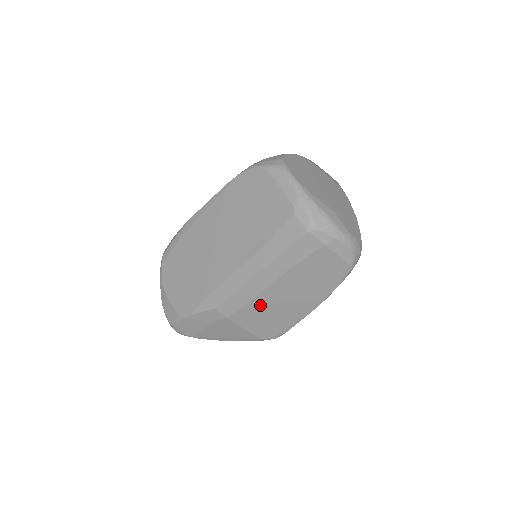
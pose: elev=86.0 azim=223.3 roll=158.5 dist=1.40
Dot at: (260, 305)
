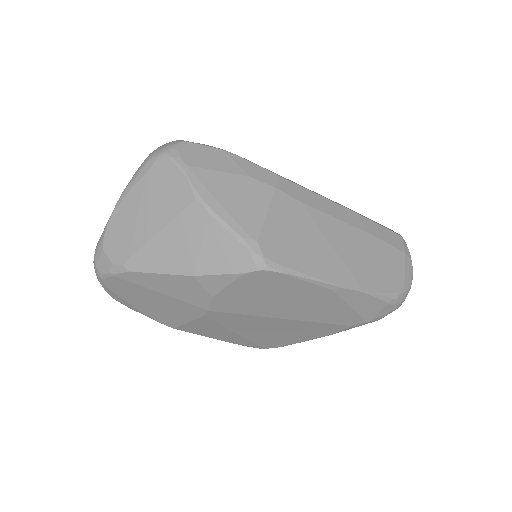
Dot at: (314, 220)
